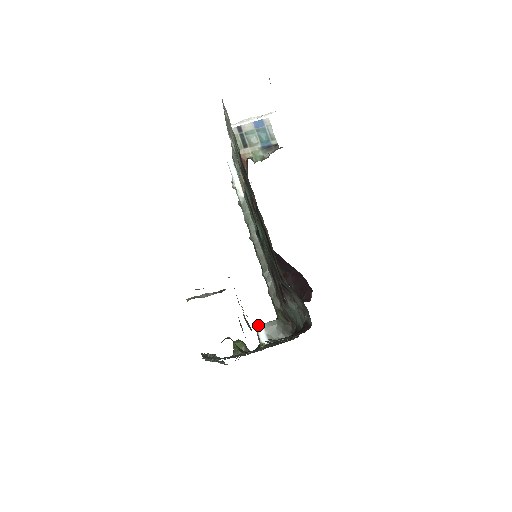
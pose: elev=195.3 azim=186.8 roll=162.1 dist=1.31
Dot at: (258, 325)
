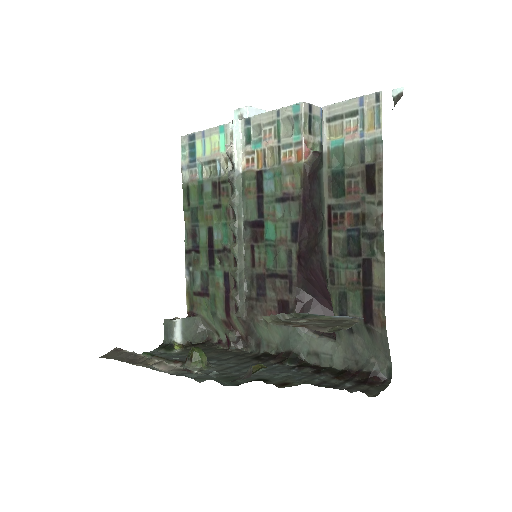
Dot at: (176, 319)
